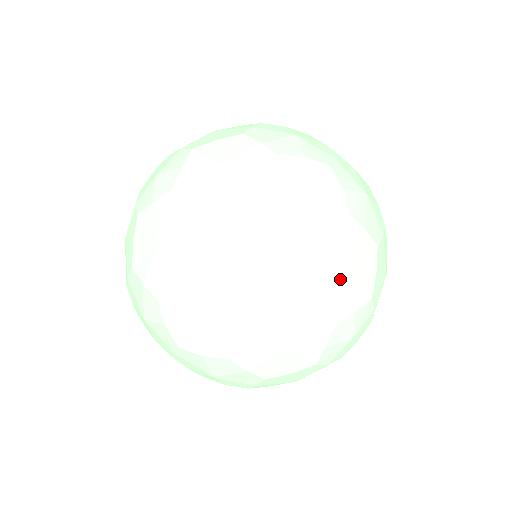
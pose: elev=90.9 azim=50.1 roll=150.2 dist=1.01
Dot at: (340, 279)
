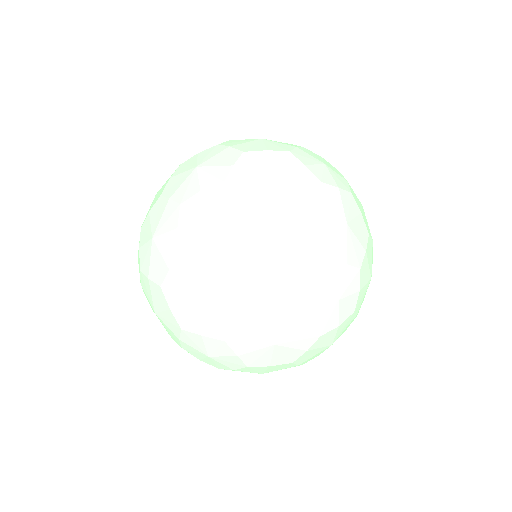
Dot at: (339, 225)
